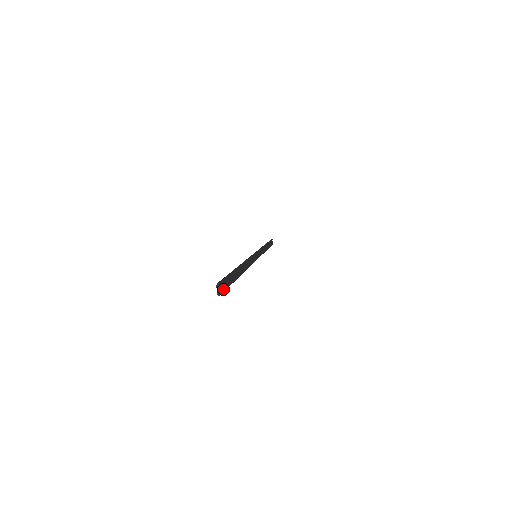
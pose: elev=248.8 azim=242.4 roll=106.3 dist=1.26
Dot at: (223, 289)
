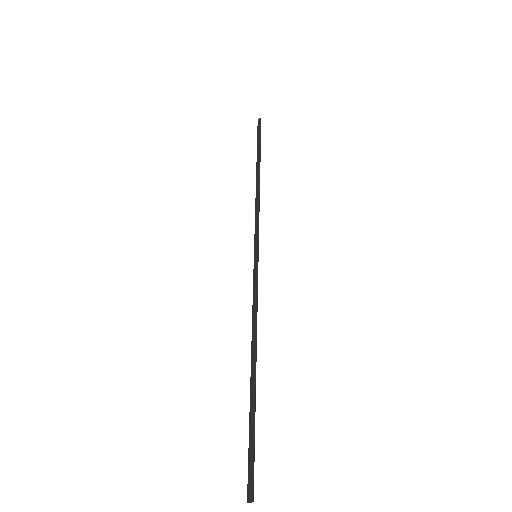
Dot at: (252, 487)
